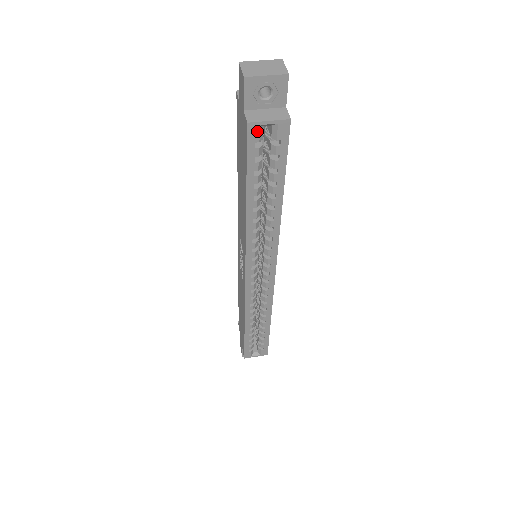
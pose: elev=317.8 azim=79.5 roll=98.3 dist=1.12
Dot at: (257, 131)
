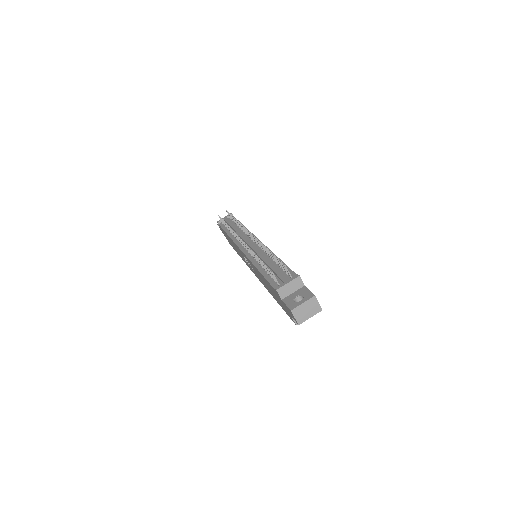
Dot at: occluded
